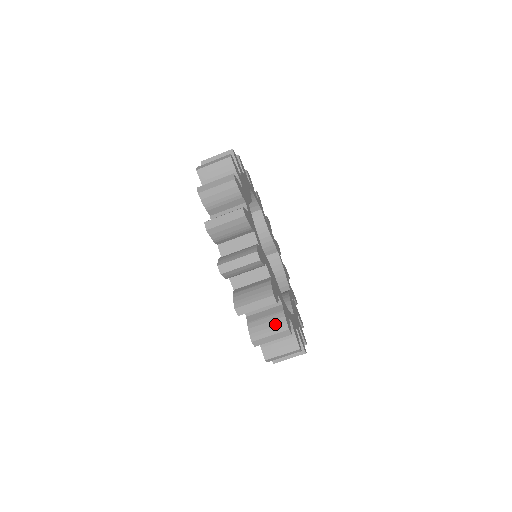
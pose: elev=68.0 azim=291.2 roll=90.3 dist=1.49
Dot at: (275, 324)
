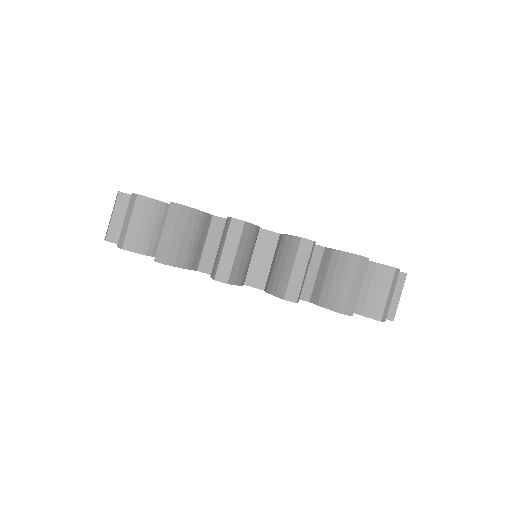
Dot at: (342, 269)
